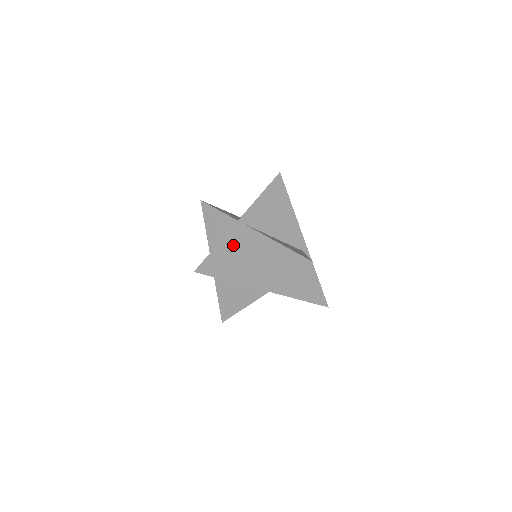
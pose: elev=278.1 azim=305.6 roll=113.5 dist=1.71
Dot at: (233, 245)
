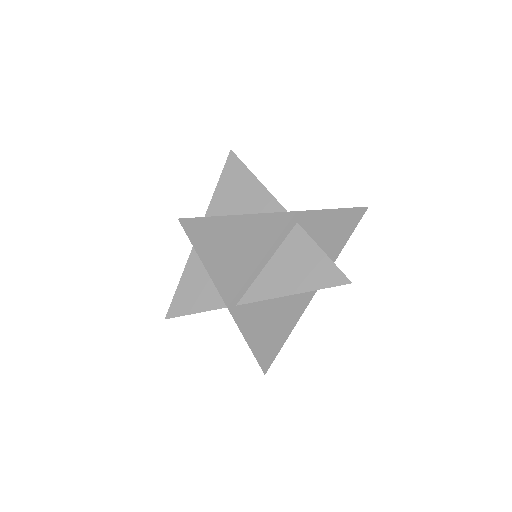
Dot at: (255, 325)
